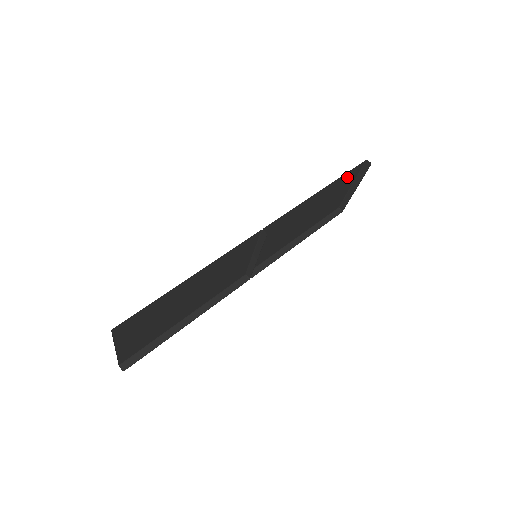
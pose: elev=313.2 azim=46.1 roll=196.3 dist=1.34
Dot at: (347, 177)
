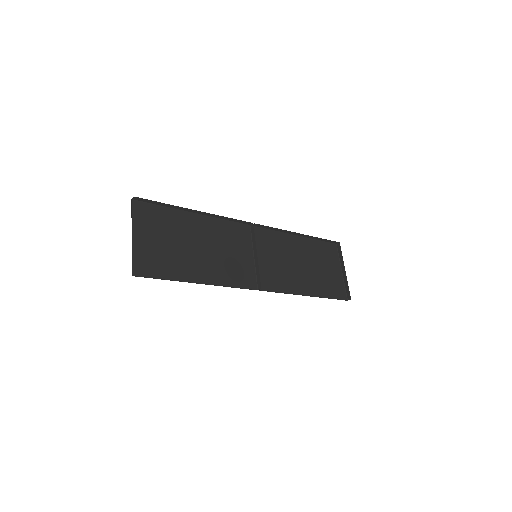
Dot at: (325, 251)
